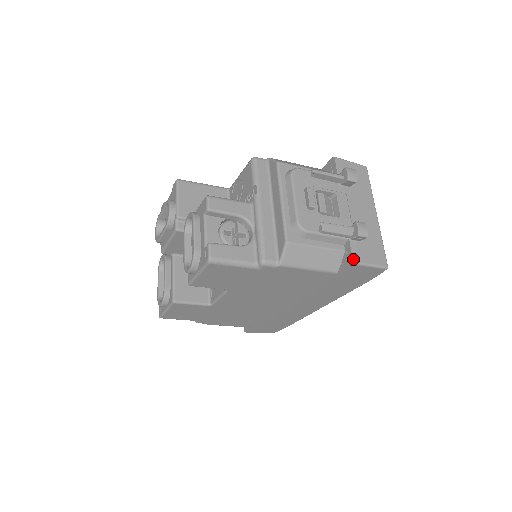
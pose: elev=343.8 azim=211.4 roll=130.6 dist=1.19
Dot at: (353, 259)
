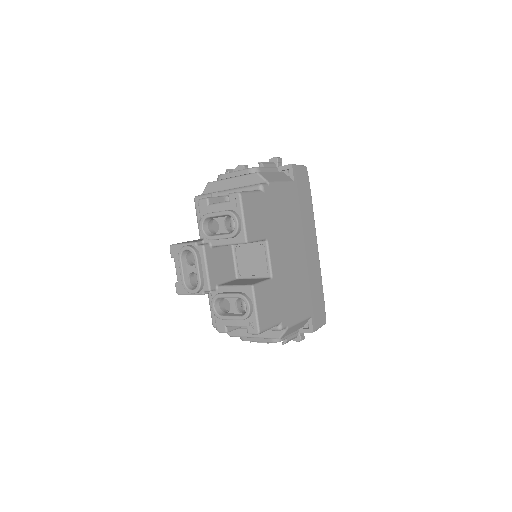
Dot at: (289, 164)
